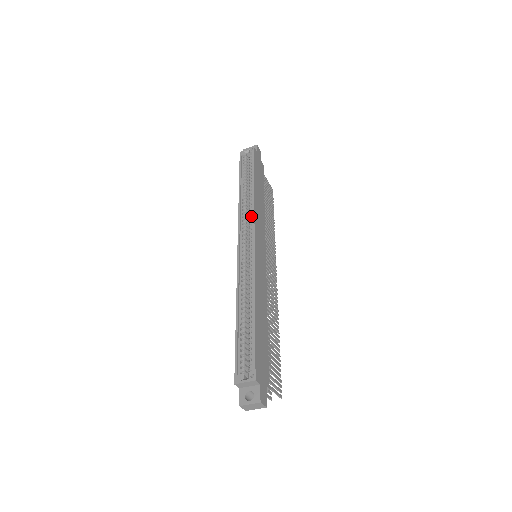
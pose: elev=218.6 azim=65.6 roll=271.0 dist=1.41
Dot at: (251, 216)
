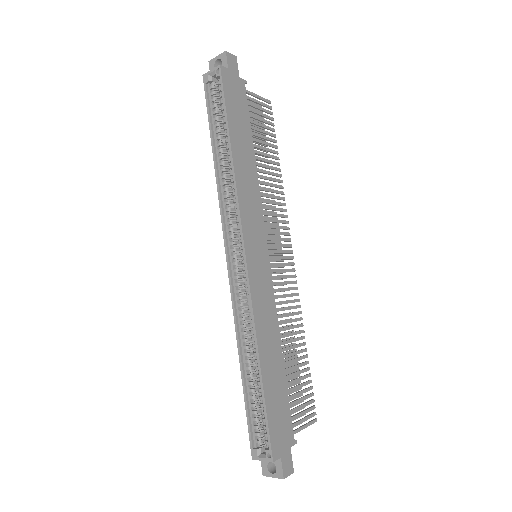
Dot at: (235, 207)
